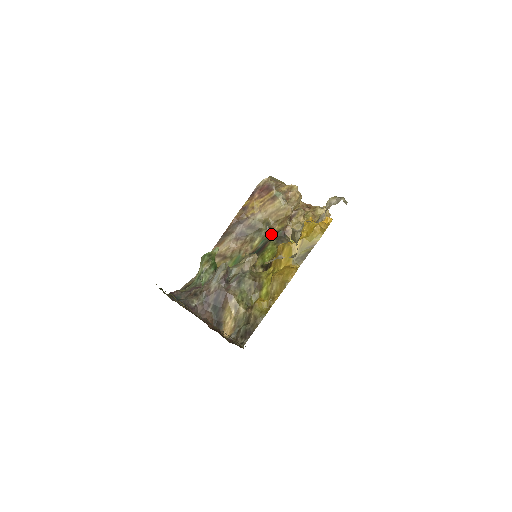
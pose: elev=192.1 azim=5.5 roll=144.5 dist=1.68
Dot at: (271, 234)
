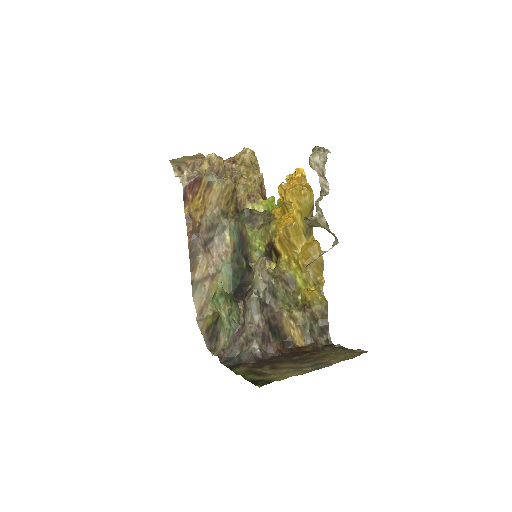
Dot at: (235, 220)
